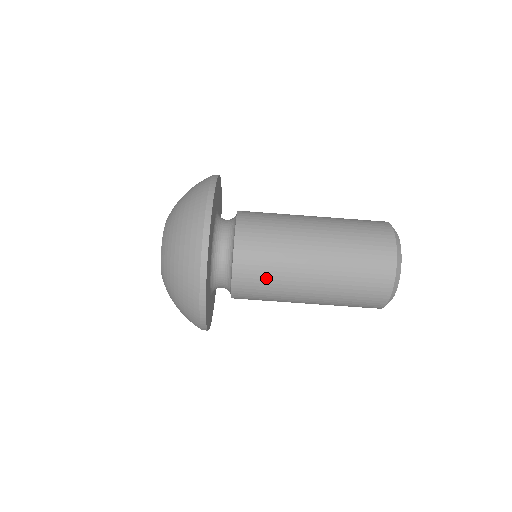
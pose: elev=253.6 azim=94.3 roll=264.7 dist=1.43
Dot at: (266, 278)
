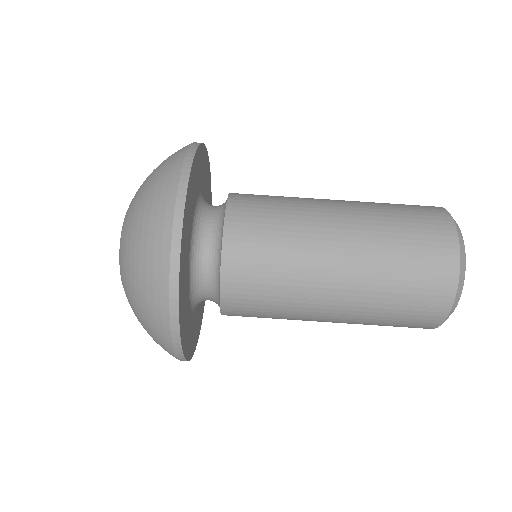
Dot at: (273, 229)
